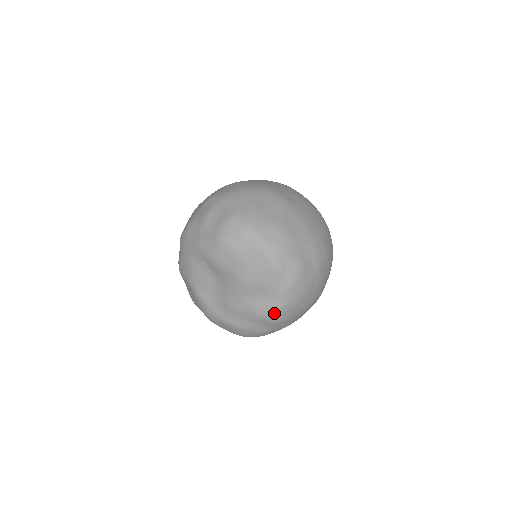
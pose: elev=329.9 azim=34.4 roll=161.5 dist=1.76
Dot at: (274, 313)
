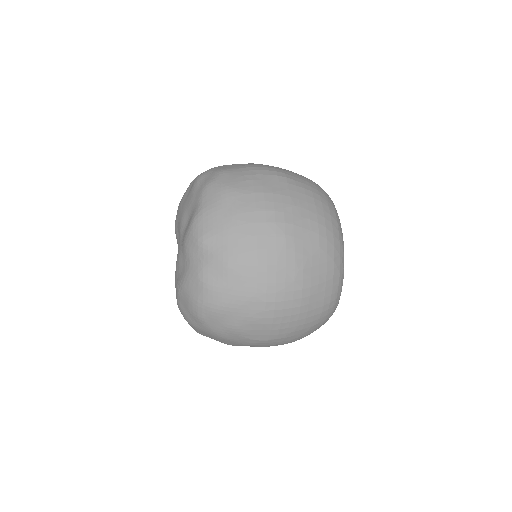
Dot at: (194, 225)
